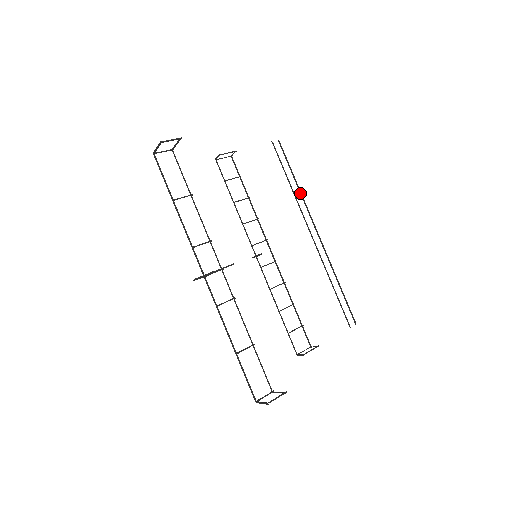
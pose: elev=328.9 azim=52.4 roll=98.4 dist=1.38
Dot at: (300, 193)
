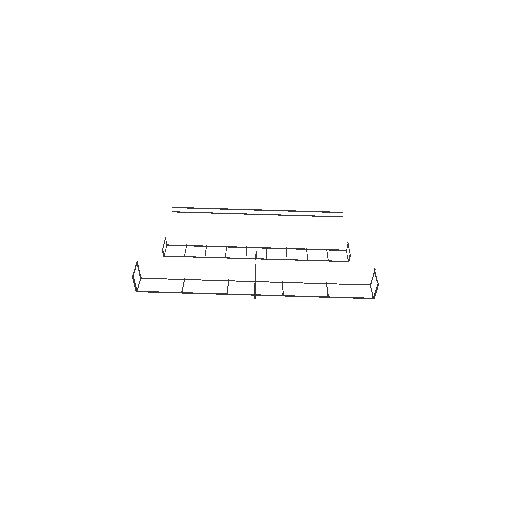
Dot at: (221, 209)
